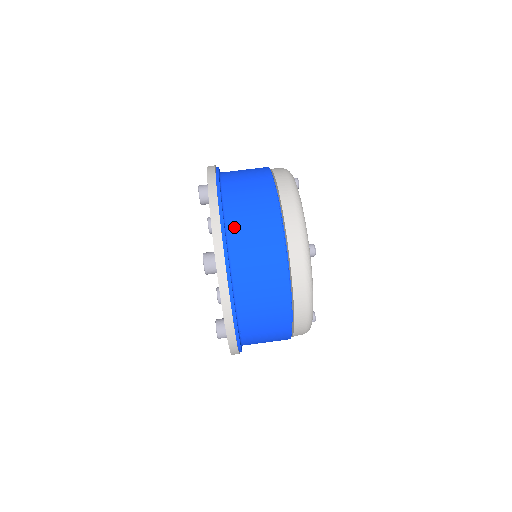
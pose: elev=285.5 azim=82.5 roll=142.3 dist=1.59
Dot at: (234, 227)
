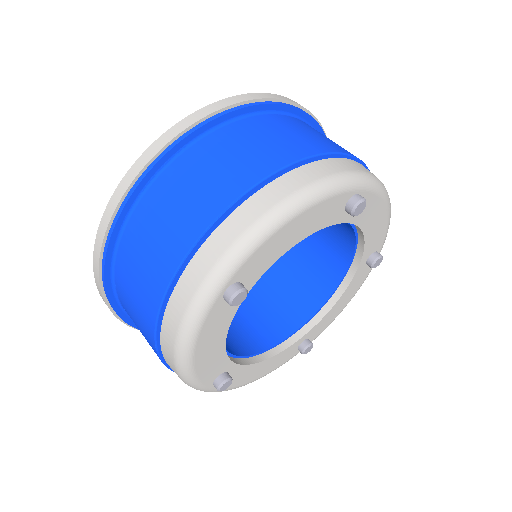
Dot at: (175, 171)
